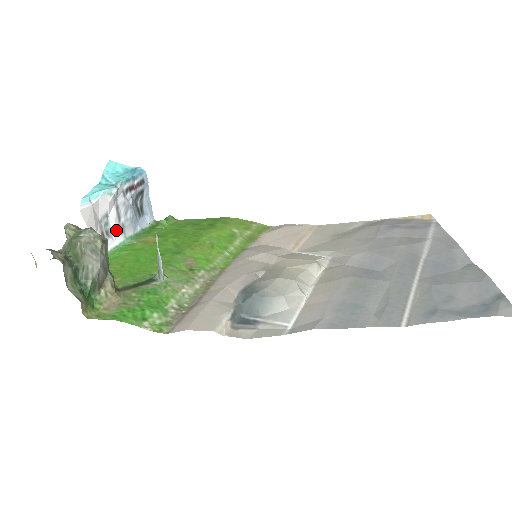
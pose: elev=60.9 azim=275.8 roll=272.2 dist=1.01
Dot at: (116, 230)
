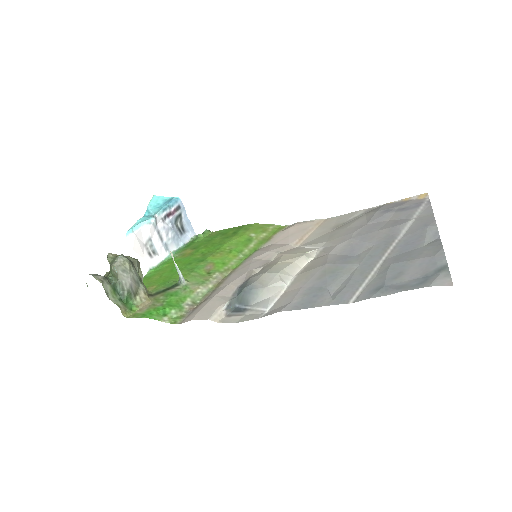
Dot at: (160, 249)
